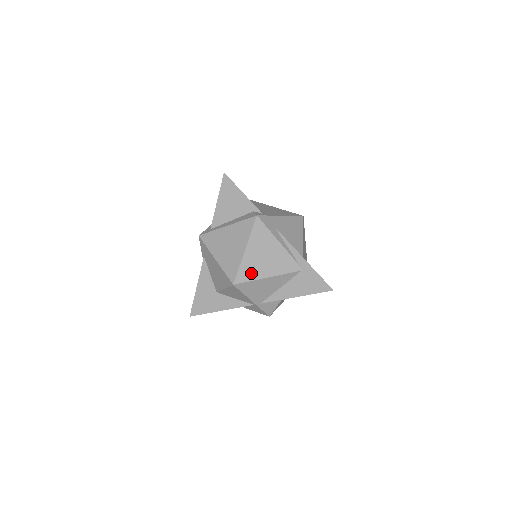
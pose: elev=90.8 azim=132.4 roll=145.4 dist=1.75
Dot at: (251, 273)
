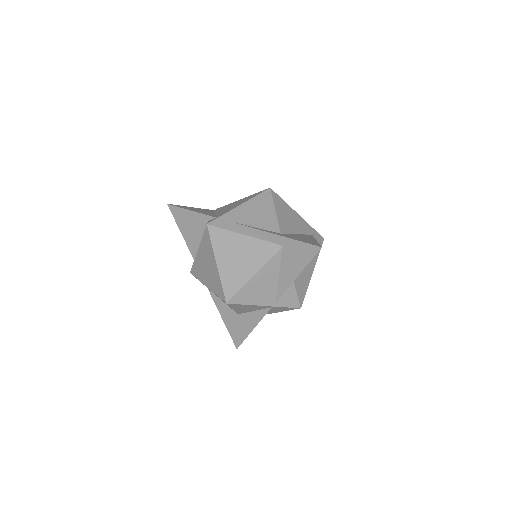
Dot at: (235, 282)
